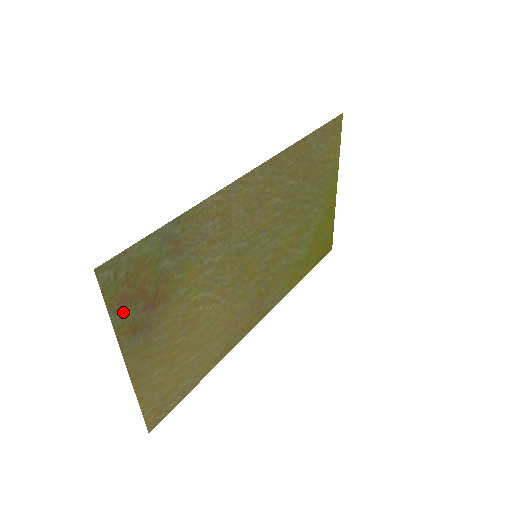
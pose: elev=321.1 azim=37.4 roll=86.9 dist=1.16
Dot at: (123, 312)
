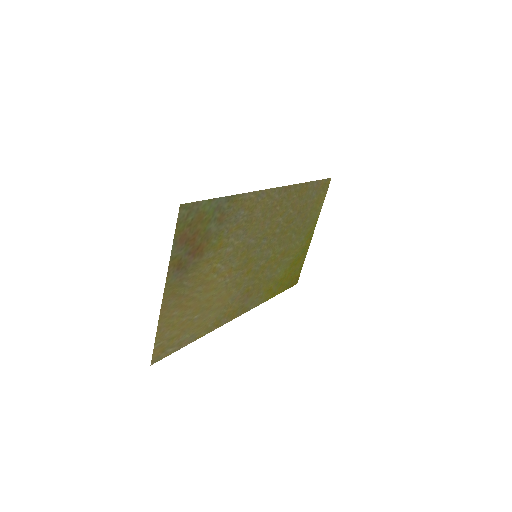
Dot at: (179, 247)
